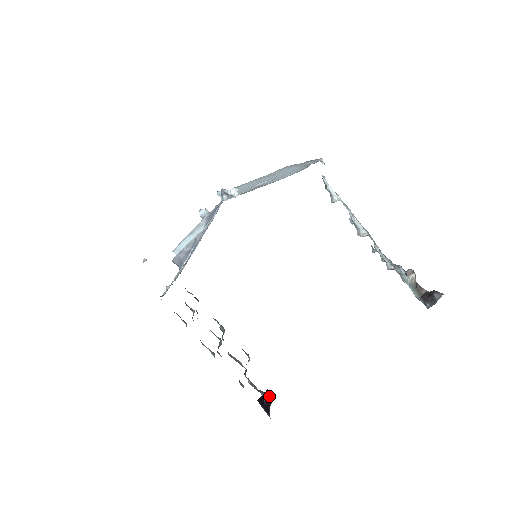
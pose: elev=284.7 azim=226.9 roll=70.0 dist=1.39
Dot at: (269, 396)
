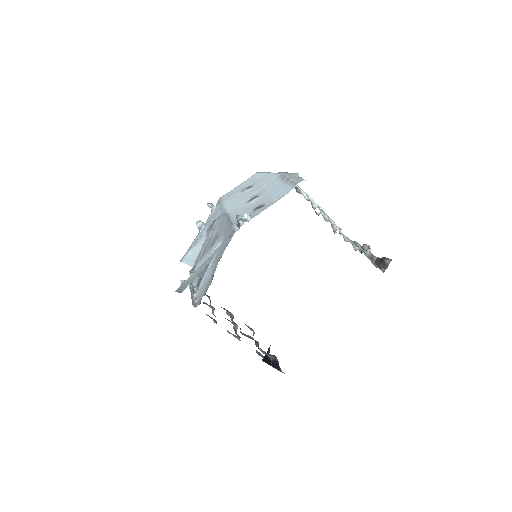
Dot at: (275, 357)
